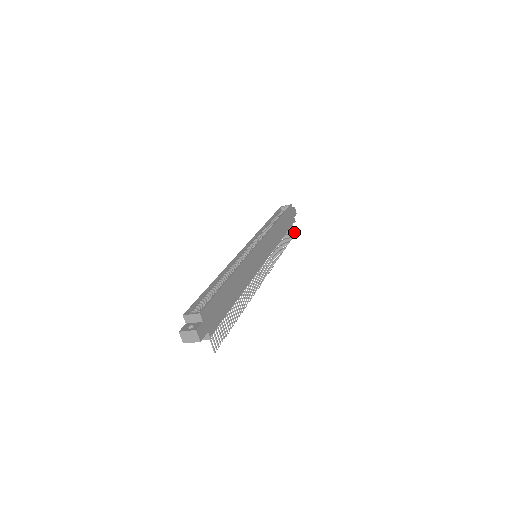
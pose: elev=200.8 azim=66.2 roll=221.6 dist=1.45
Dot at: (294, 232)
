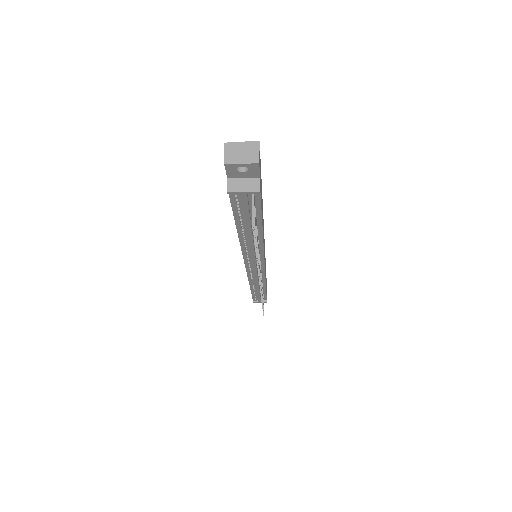
Dot at: occluded
